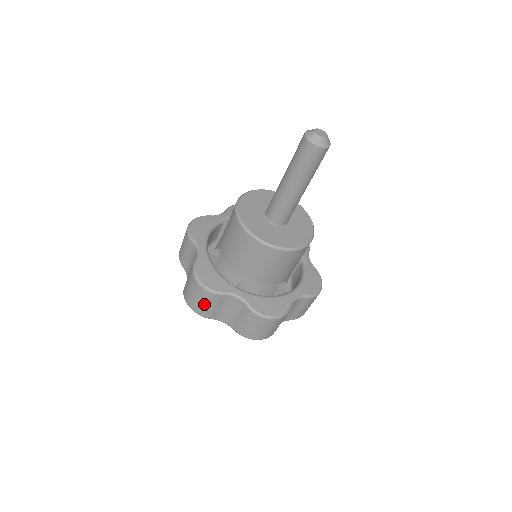
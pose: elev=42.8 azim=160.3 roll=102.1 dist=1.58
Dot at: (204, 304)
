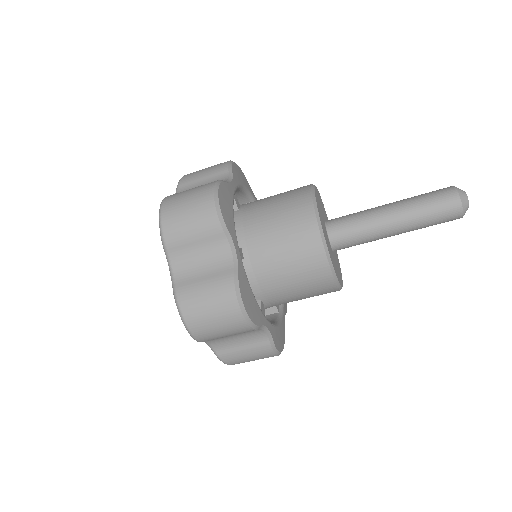
Dot at: (188, 222)
